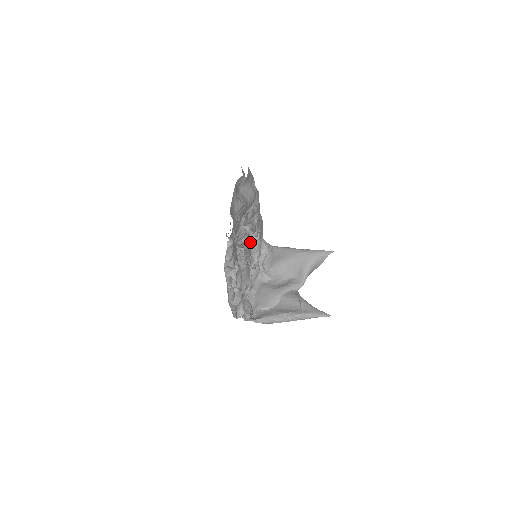
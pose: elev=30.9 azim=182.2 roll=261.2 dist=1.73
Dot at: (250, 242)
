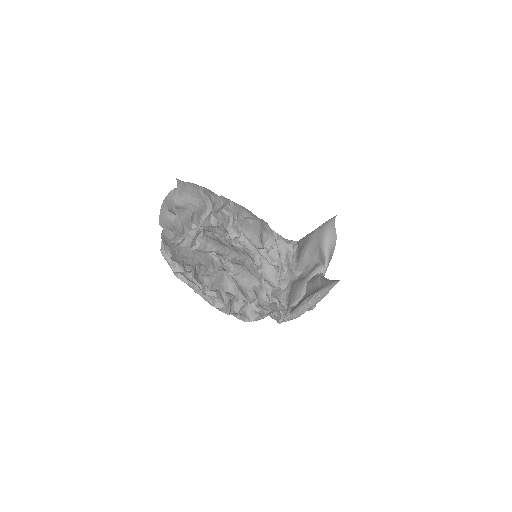
Dot at: occluded
